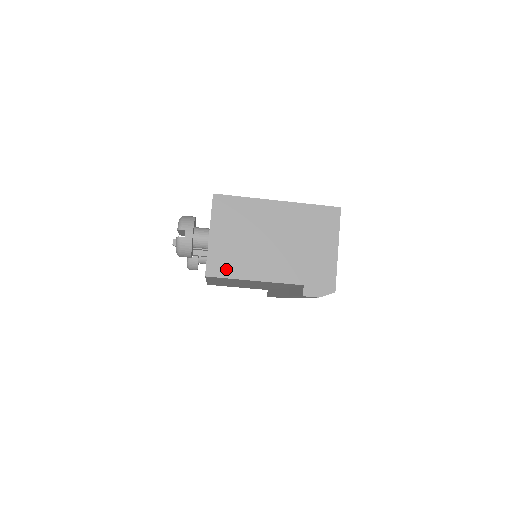
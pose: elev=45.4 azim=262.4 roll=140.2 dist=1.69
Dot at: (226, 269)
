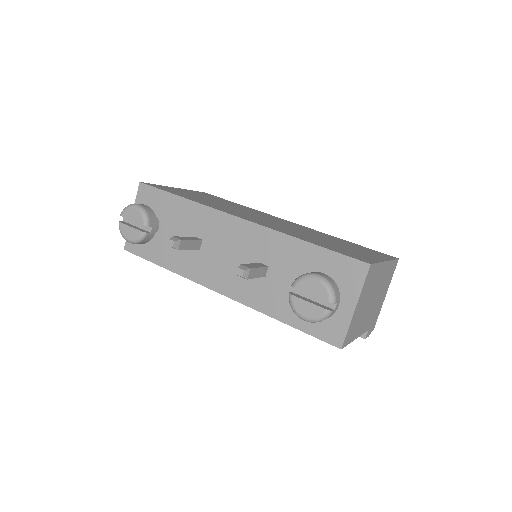
Dot at: (351, 336)
